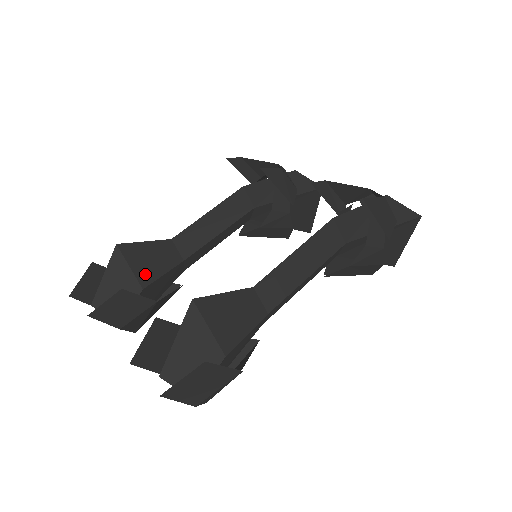
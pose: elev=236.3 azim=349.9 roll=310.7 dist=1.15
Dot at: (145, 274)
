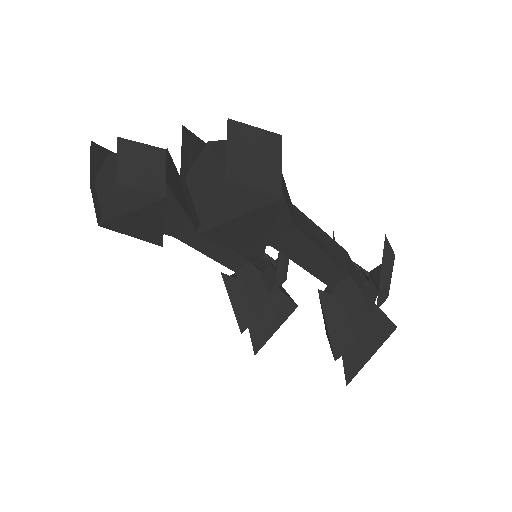
Dot at: (170, 180)
